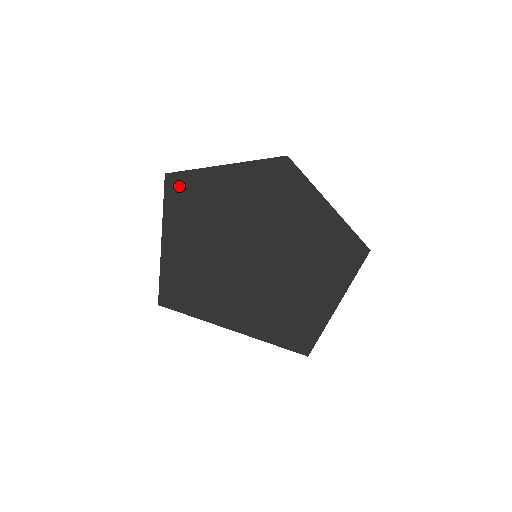
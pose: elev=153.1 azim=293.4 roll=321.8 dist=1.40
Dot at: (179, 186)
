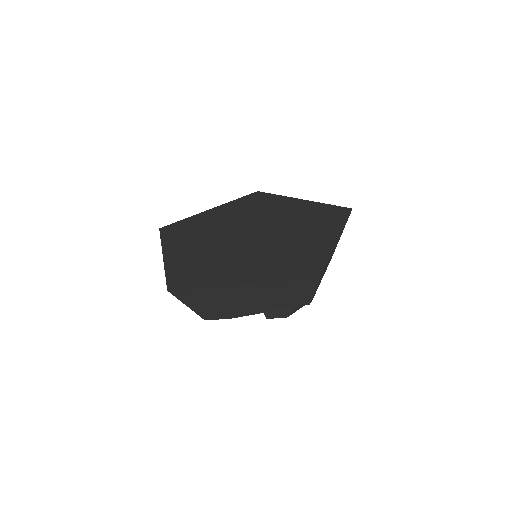
Dot at: (172, 230)
